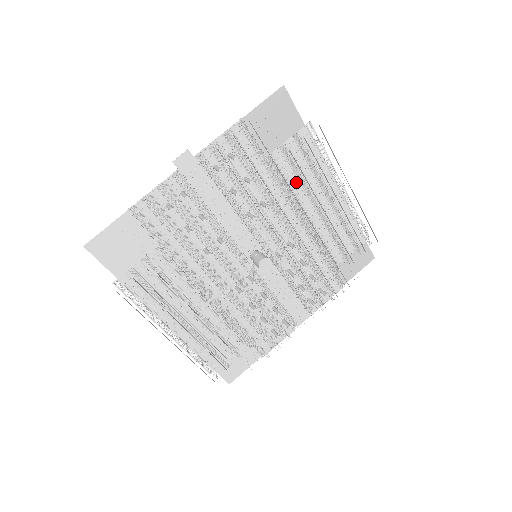
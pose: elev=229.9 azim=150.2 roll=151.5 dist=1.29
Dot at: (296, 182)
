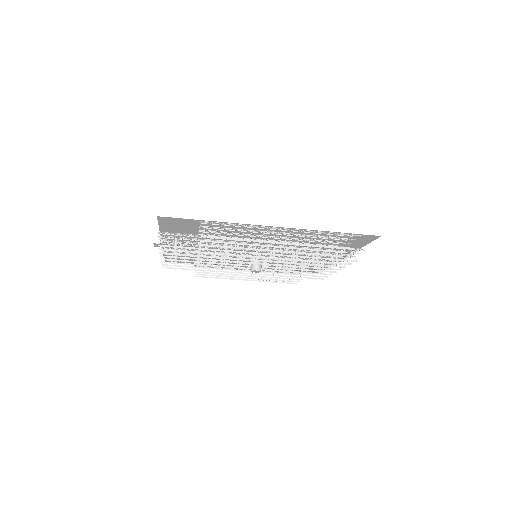
Dot at: (237, 235)
